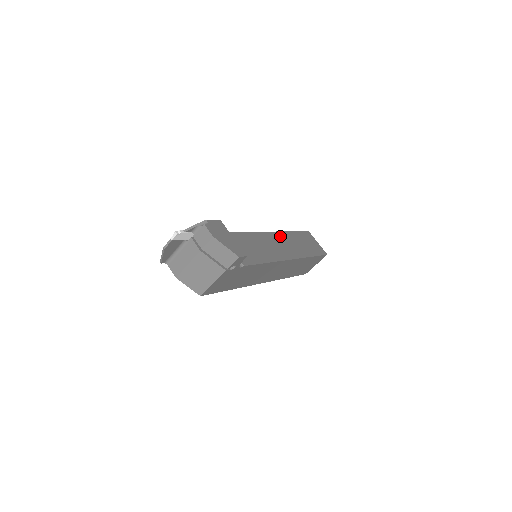
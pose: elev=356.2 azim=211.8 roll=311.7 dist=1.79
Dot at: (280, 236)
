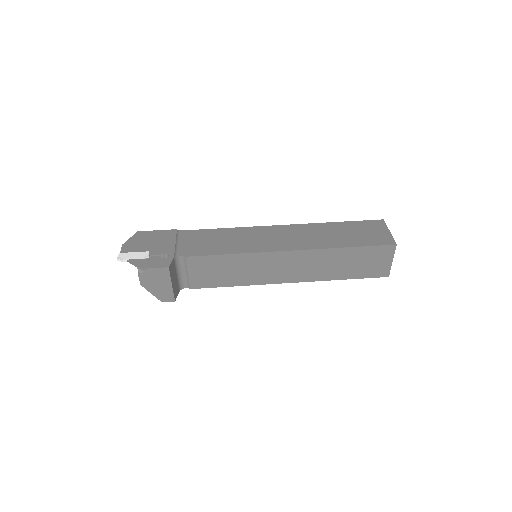
Dot at: (304, 256)
